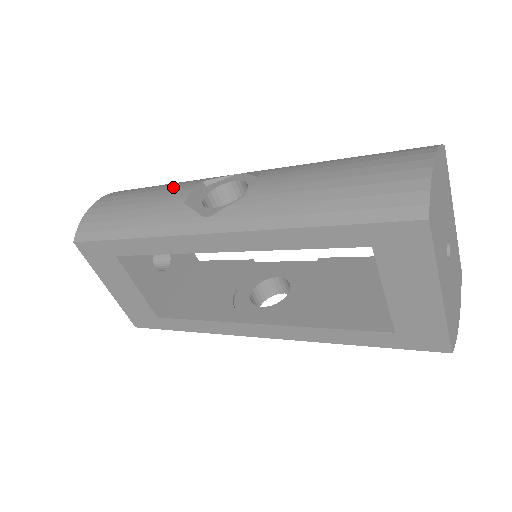
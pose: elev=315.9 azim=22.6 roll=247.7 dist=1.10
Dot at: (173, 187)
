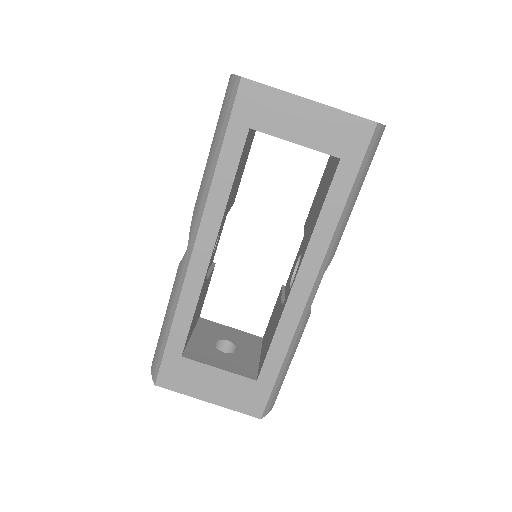
Dot at: occluded
